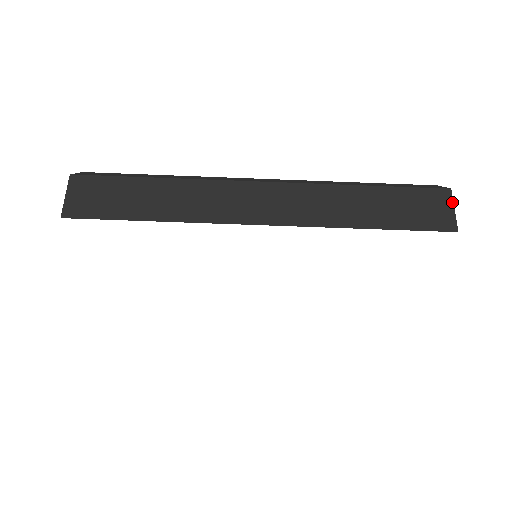
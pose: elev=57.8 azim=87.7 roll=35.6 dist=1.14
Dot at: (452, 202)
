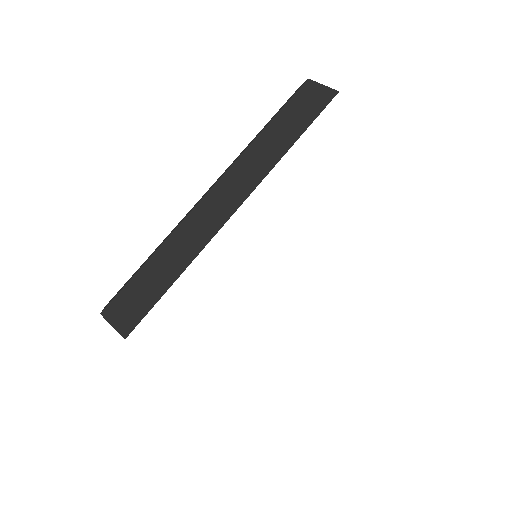
Dot at: (317, 83)
